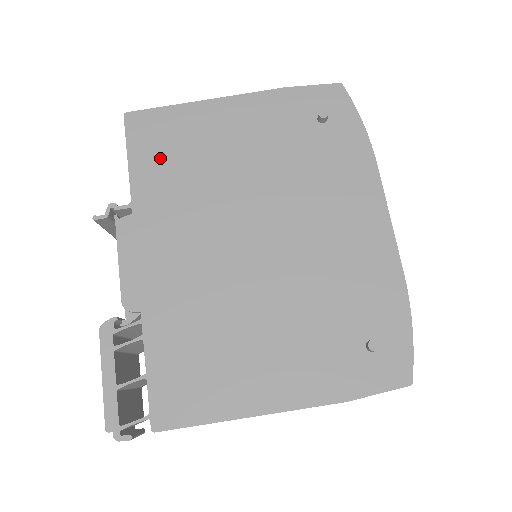
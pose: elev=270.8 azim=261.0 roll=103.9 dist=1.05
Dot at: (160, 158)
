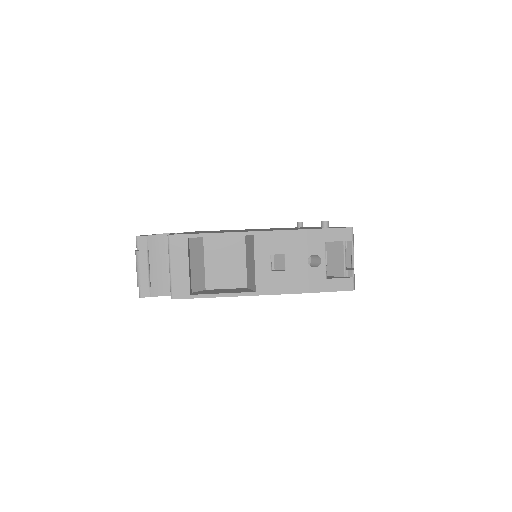
Dot at: occluded
